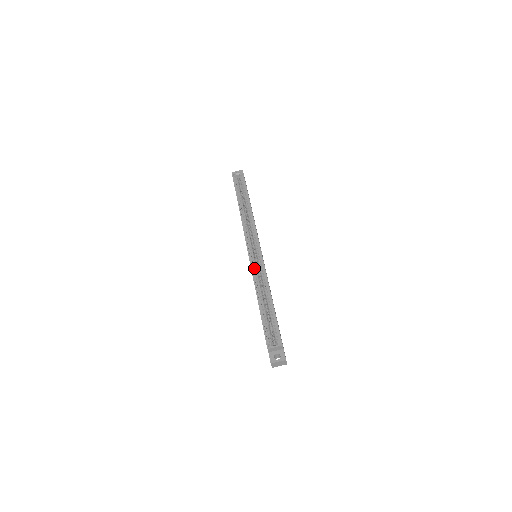
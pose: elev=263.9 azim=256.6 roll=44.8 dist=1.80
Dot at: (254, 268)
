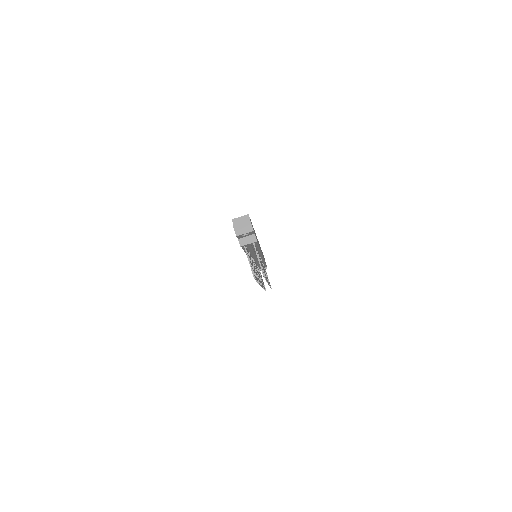
Dot at: occluded
